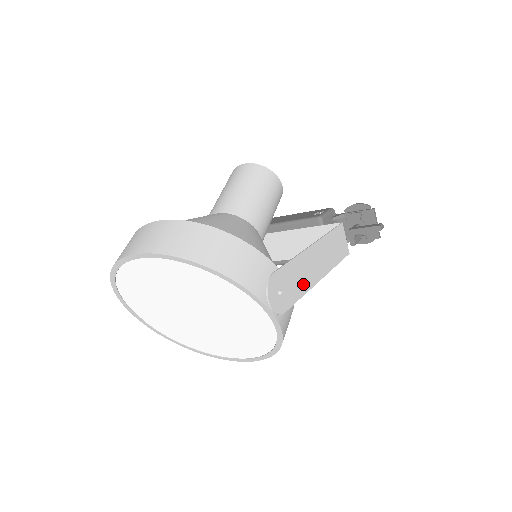
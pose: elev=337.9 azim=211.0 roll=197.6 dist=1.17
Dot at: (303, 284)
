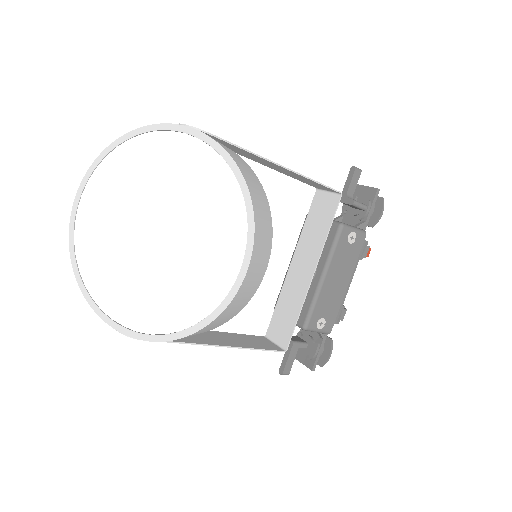
Dot at: (245, 151)
